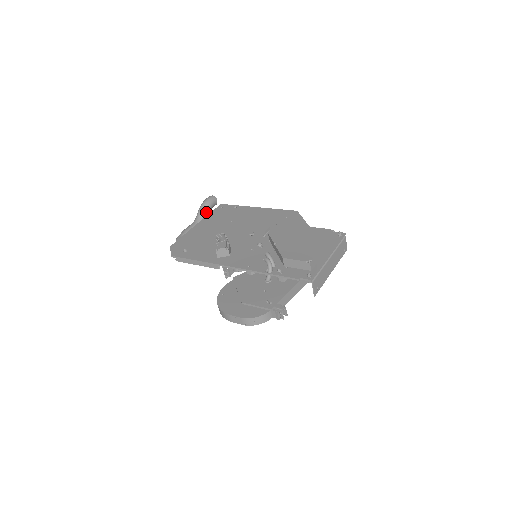
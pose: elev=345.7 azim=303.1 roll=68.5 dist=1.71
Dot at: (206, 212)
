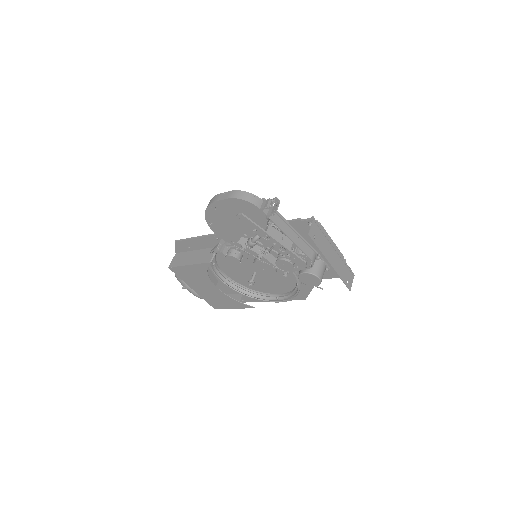
Dot at: occluded
